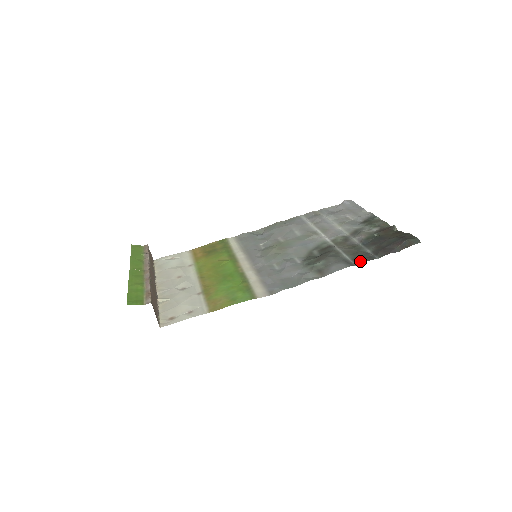
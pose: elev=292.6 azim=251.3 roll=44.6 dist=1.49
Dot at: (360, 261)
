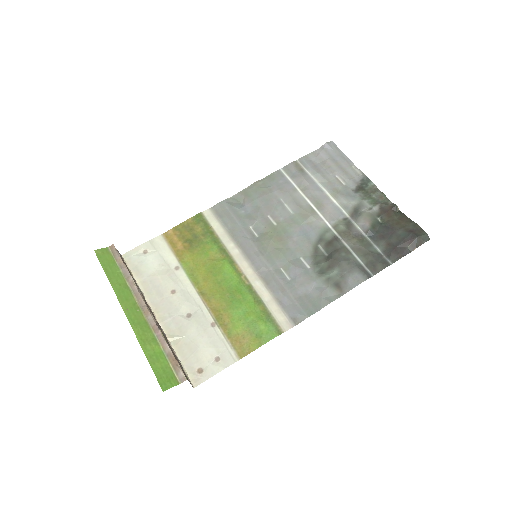
Dot at: (376, 269)
